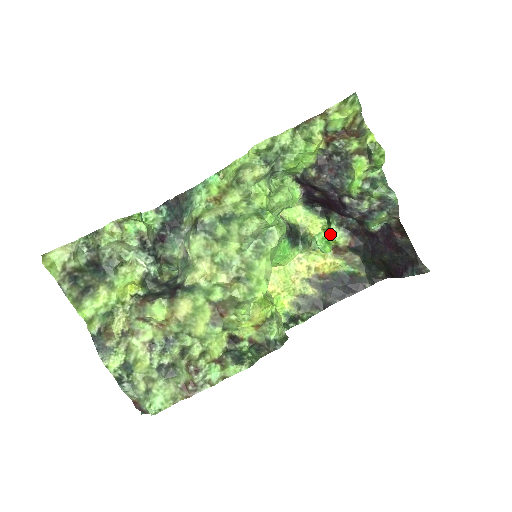
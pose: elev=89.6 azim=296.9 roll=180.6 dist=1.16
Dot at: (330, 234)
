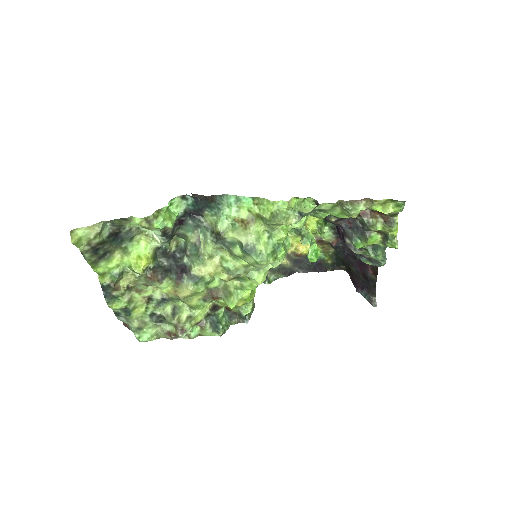
Dot at: (321, 231)
